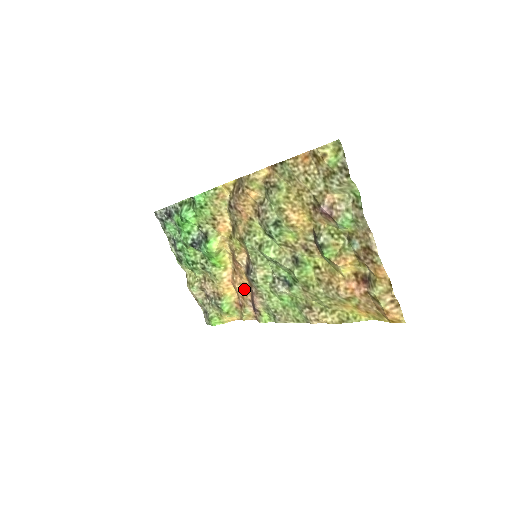
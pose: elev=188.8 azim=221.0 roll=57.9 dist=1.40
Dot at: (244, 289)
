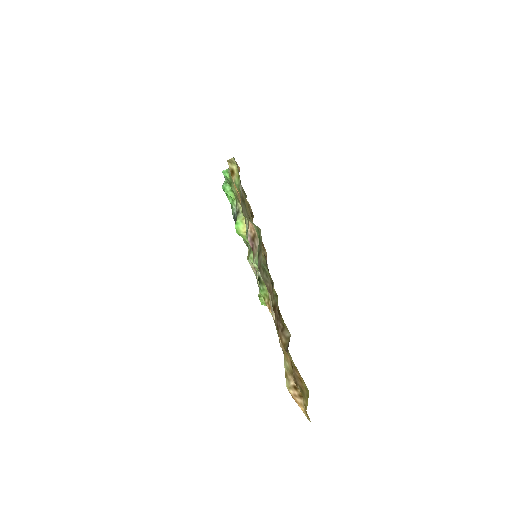
Dot at: occluded
